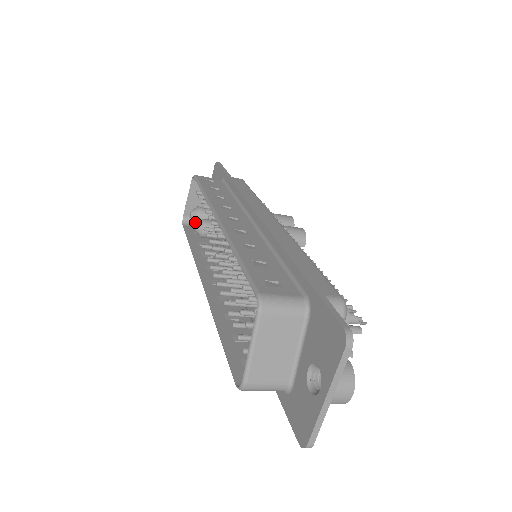
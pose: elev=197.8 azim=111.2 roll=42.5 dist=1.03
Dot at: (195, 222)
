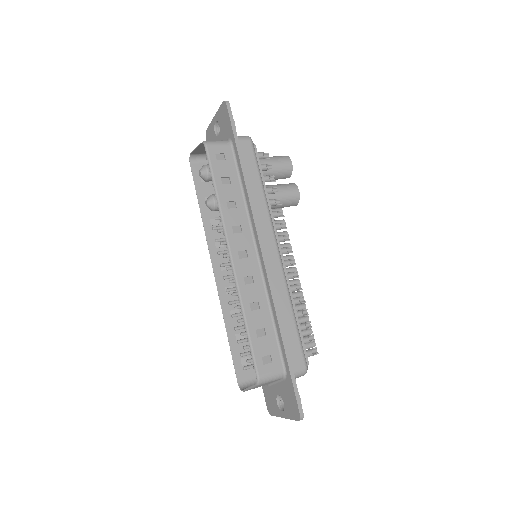
Dot at: (204, 180)
